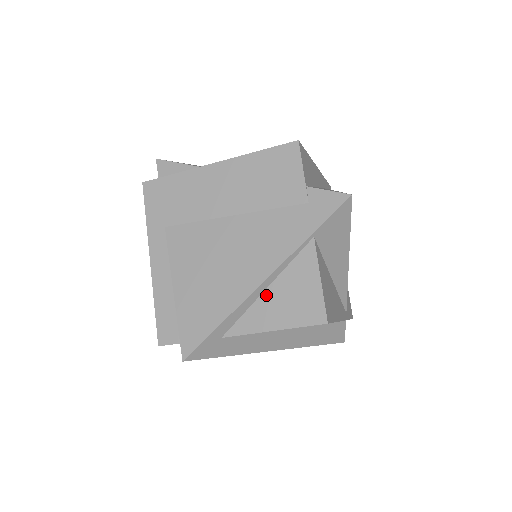
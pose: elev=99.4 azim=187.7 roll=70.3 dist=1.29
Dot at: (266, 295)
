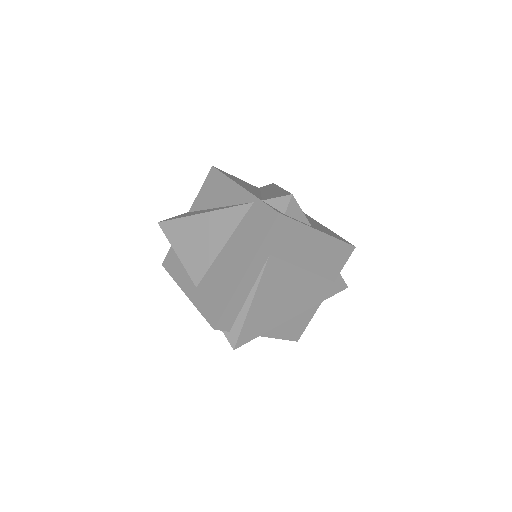
Dot at: occluded
